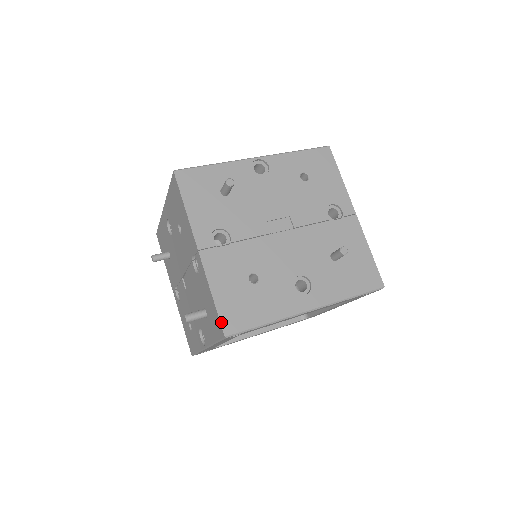
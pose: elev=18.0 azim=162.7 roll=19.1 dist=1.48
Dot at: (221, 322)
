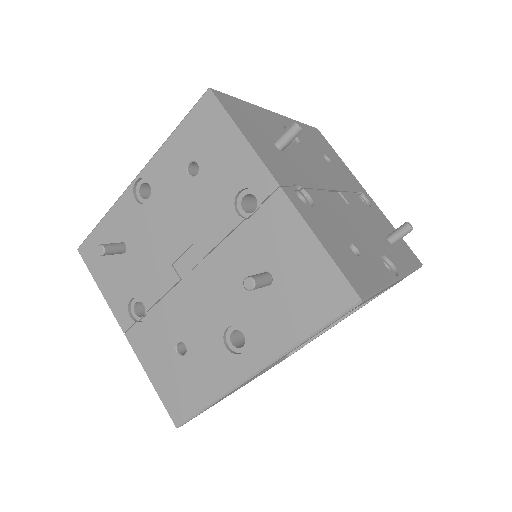
Dot at: (168, 411)
